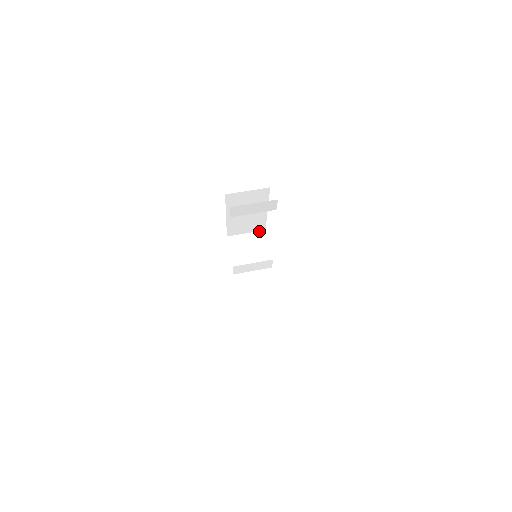
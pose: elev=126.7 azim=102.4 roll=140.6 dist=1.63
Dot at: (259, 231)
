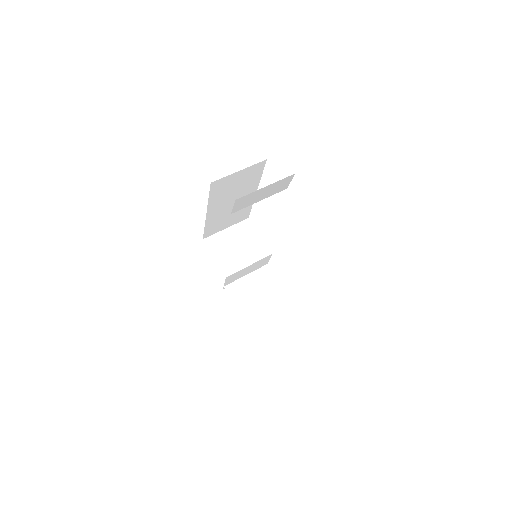
Dot at: (241, 221)
